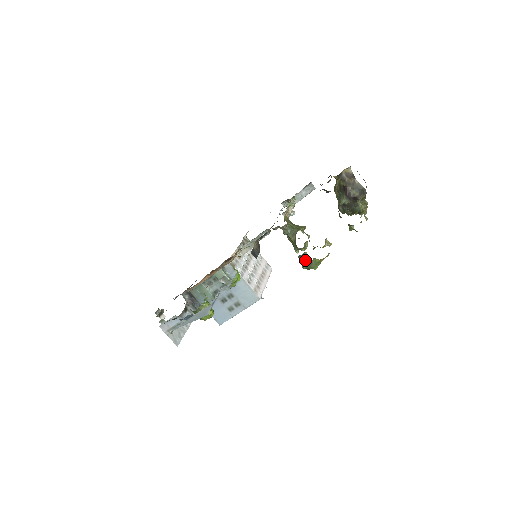
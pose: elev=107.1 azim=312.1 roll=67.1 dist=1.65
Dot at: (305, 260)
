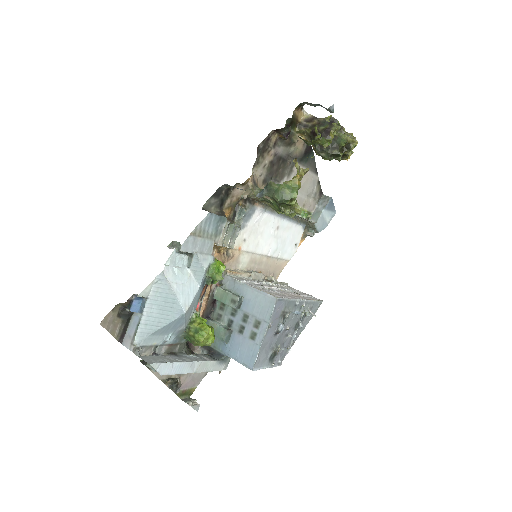
Dot at: (275, 191)
